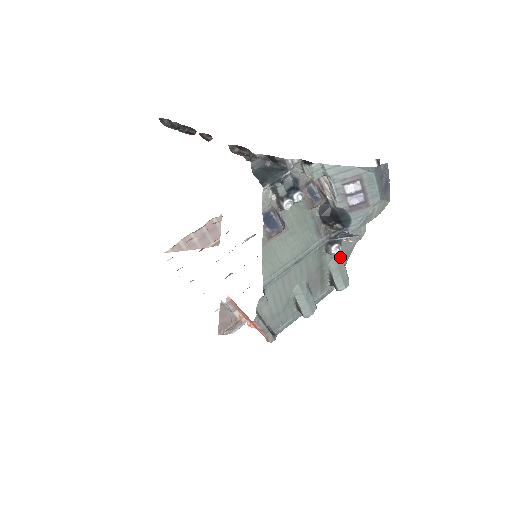
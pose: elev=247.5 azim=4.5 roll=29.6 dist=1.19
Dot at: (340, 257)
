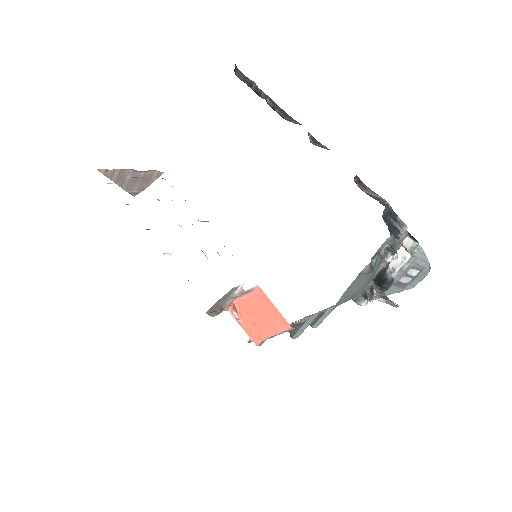
Dot at: occluded
